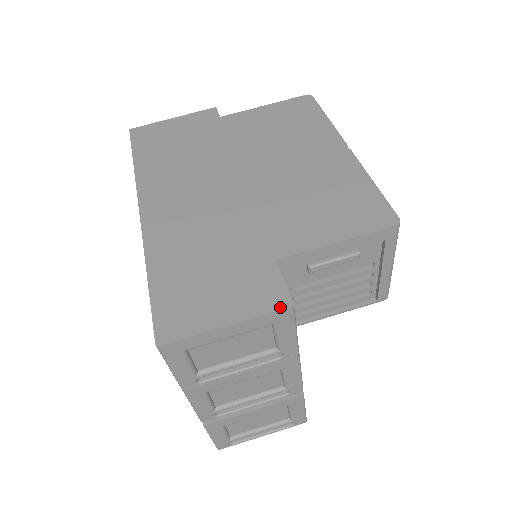
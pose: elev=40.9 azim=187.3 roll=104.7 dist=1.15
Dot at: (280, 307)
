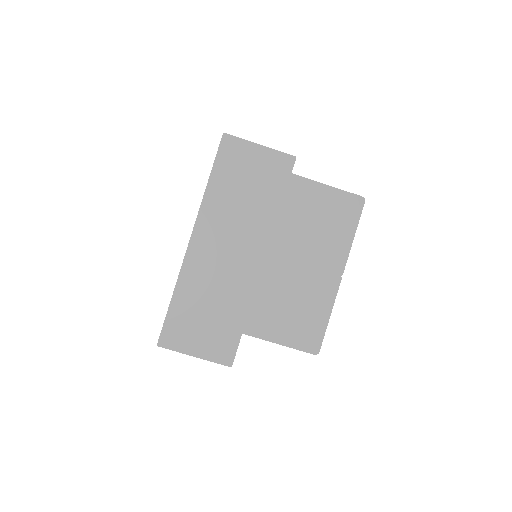
Dot at: (225, 364)
